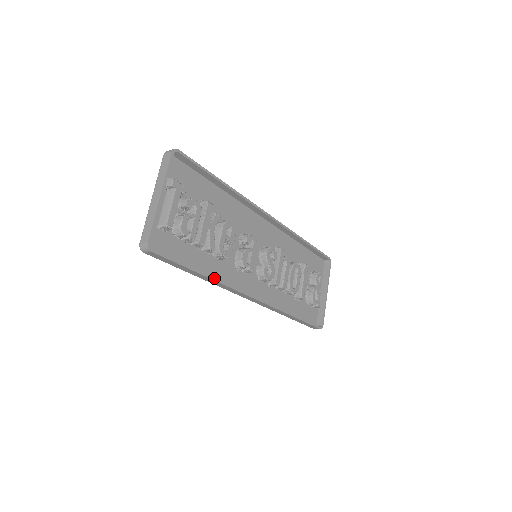
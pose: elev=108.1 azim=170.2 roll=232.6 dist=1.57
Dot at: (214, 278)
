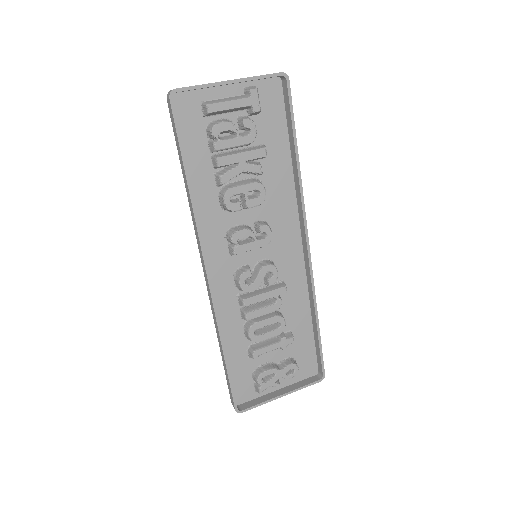
Dot at: (193, 199)
